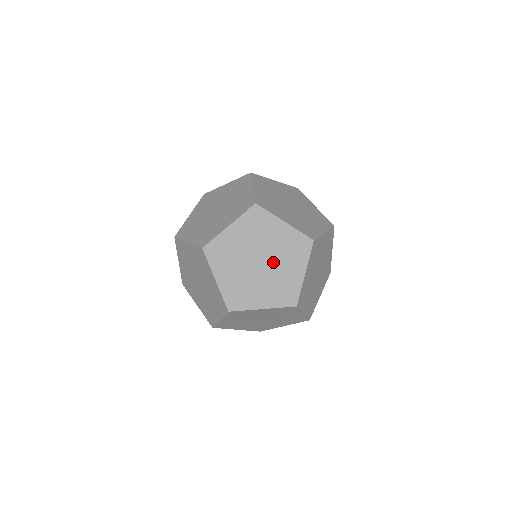
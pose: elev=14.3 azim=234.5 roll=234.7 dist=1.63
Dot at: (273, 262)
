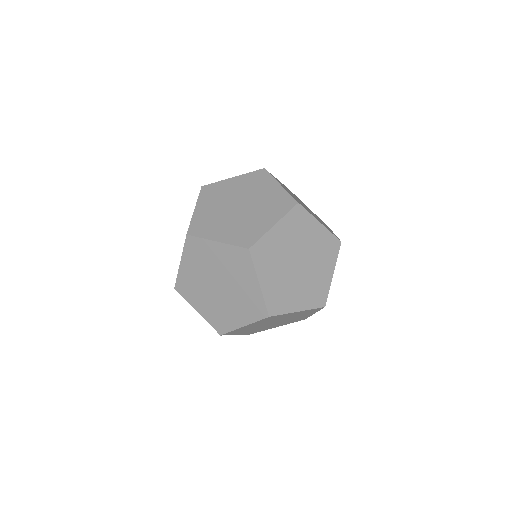
Dot at: occluded
